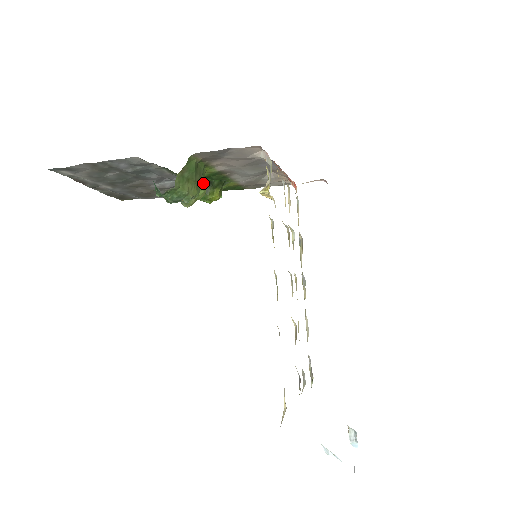
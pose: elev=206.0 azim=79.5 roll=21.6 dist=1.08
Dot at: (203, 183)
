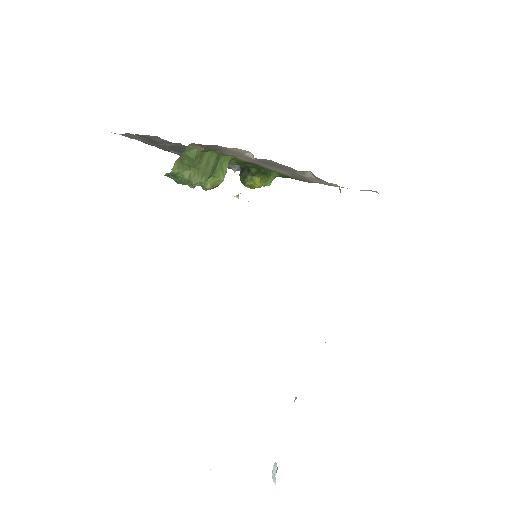
Dot at: (220, 171)
